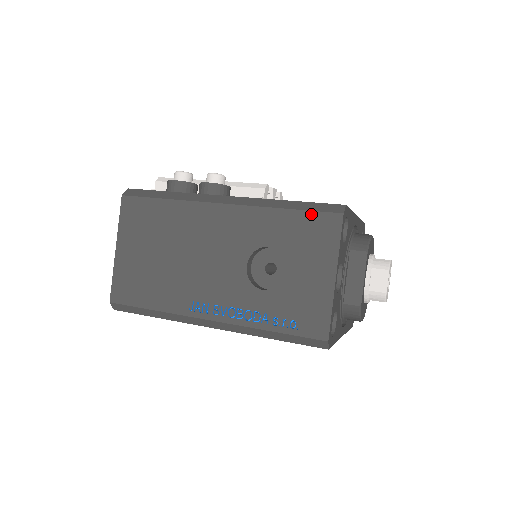
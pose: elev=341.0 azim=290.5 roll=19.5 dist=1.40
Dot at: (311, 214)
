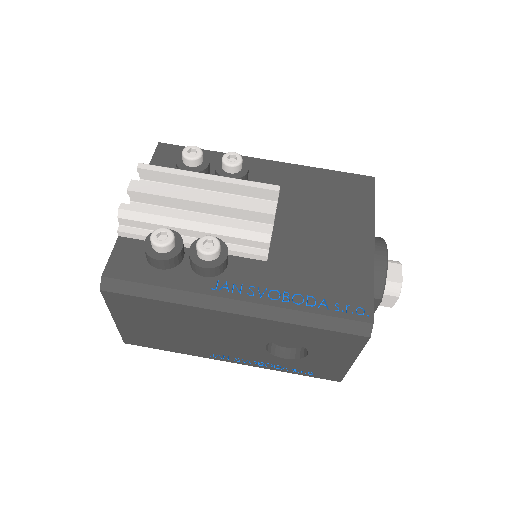
Dot at: (335, 333)
